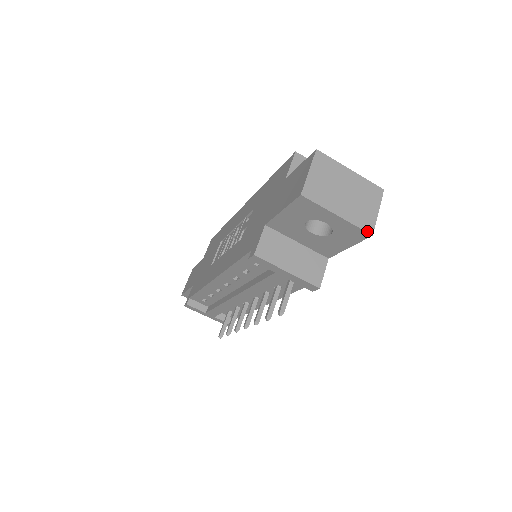
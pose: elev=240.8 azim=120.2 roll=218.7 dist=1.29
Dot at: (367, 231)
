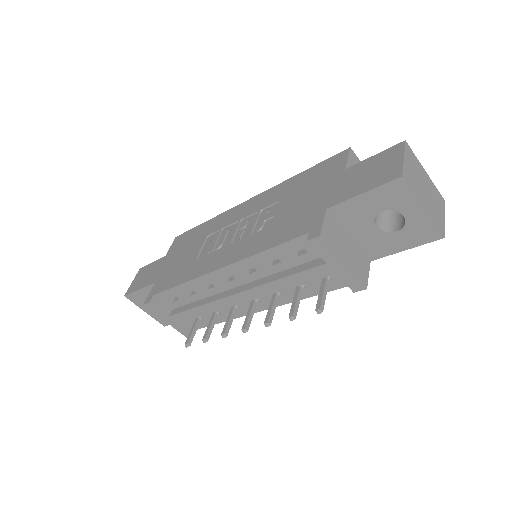
Dot at: (441, 232)
